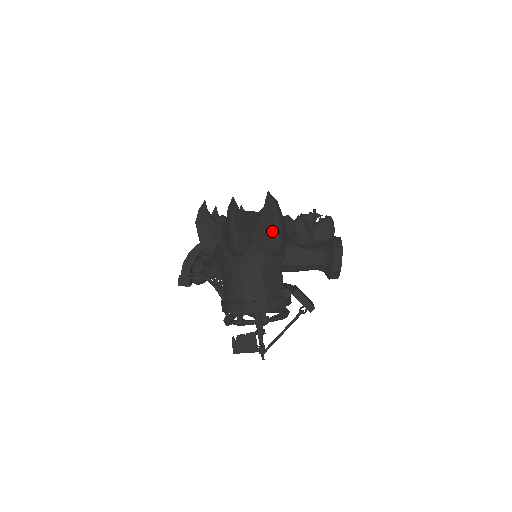
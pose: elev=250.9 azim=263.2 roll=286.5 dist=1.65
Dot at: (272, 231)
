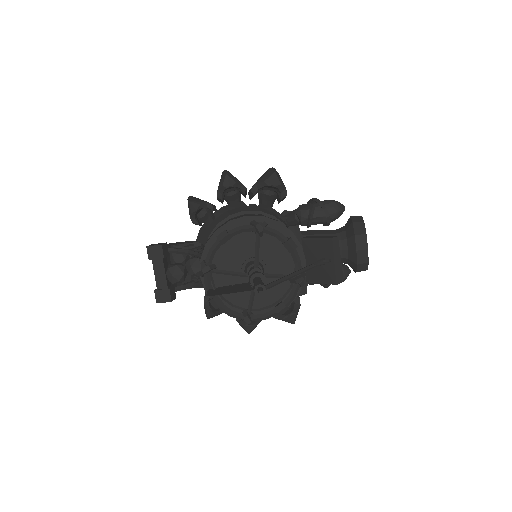
Dot at: (267, 172)
